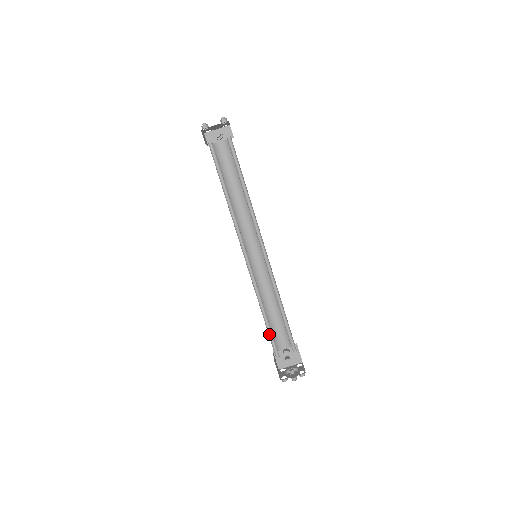
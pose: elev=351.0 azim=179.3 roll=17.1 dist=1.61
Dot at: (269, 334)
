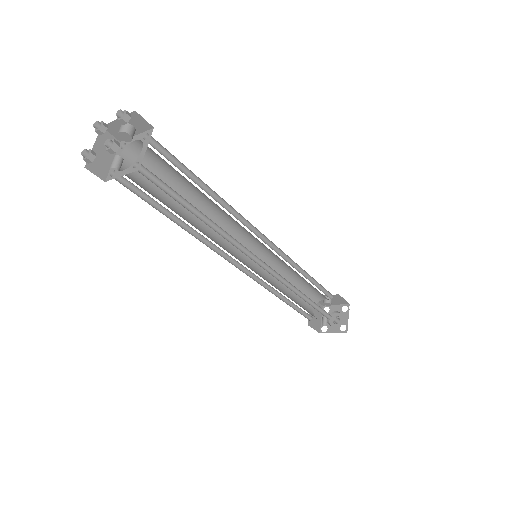
Dot at: (297, 308)
